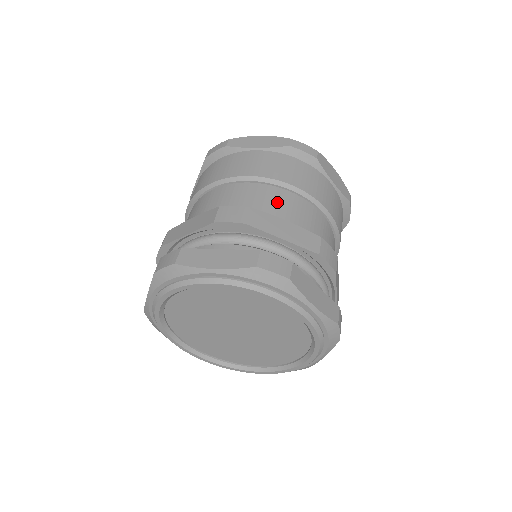
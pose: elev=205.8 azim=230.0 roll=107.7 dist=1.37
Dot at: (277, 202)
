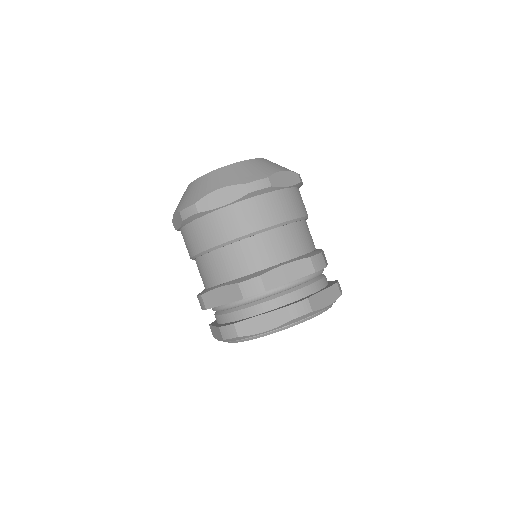
Dot at: (268, 248)
